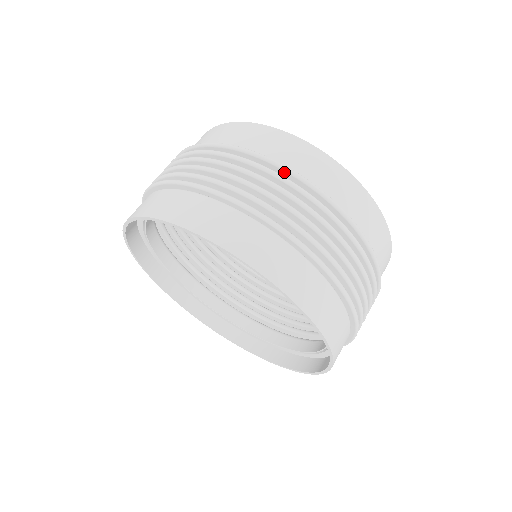
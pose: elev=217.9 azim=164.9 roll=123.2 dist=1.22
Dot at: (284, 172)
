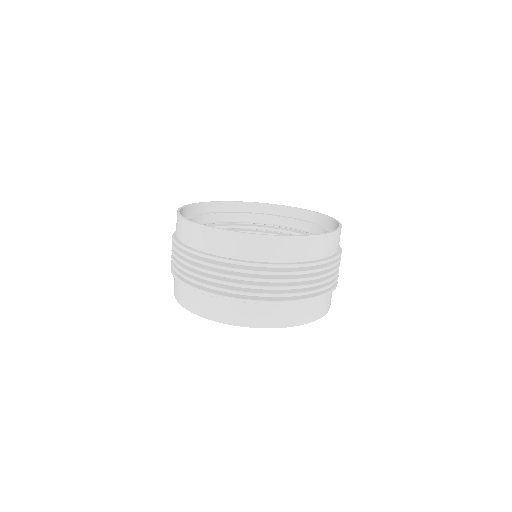
Dot at: occluded
